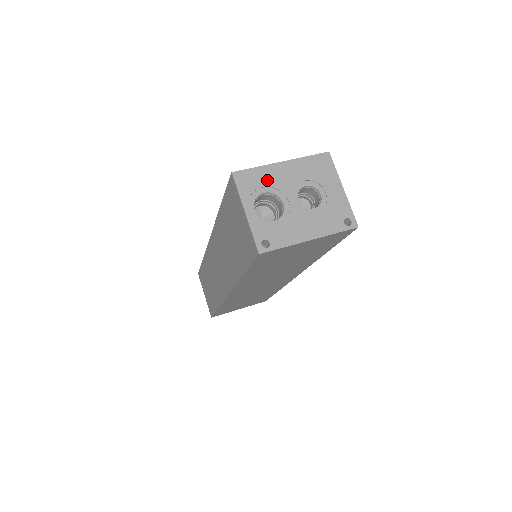
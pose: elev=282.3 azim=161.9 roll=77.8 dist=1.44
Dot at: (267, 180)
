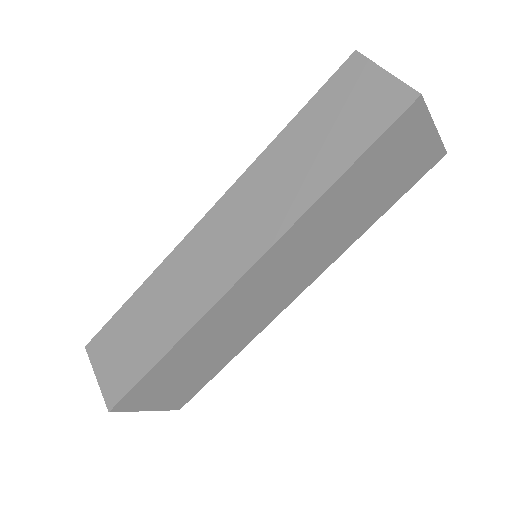
Dot at: occluded
